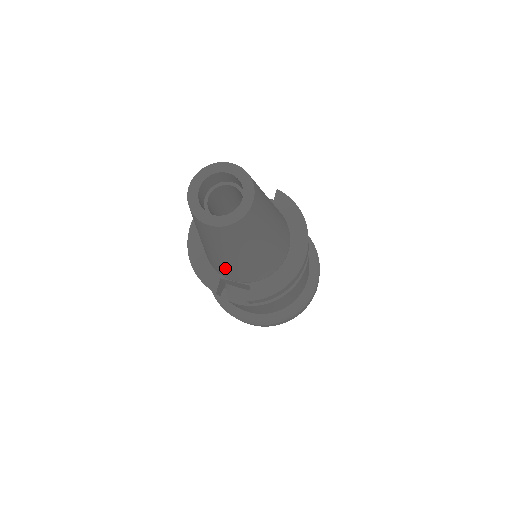
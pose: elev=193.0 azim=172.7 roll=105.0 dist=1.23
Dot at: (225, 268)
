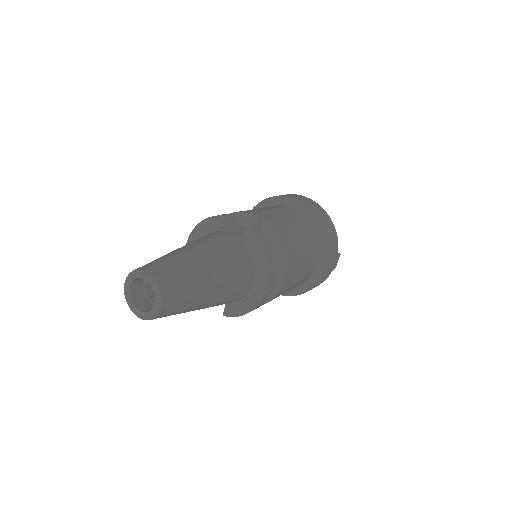
Dot at: occluded
